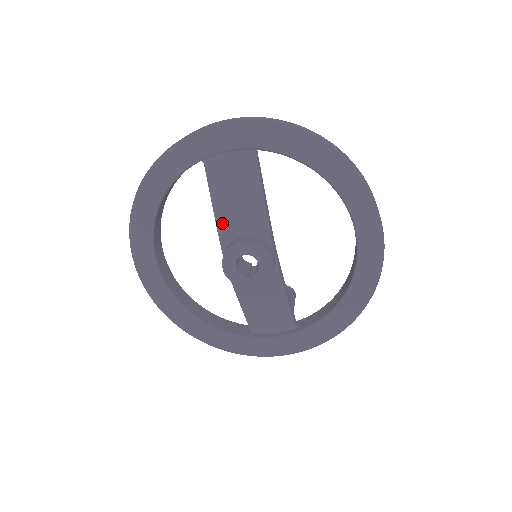
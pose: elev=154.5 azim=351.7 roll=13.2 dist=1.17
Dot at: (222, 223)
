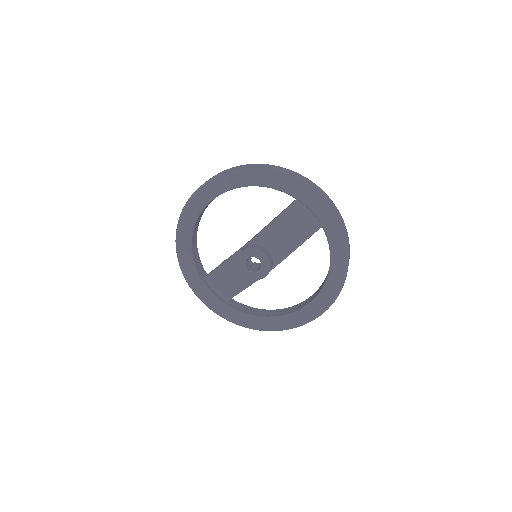
Dot at: (267, 232)
